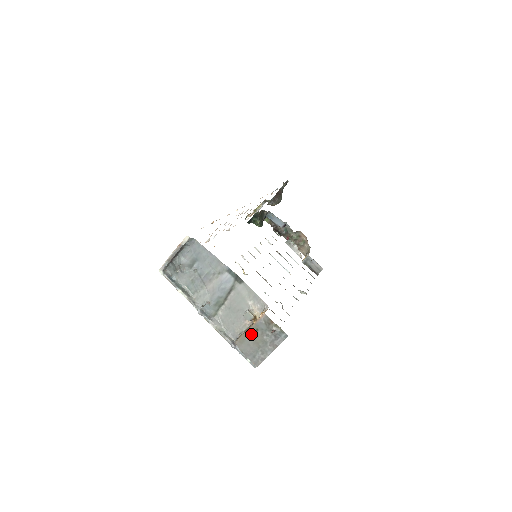
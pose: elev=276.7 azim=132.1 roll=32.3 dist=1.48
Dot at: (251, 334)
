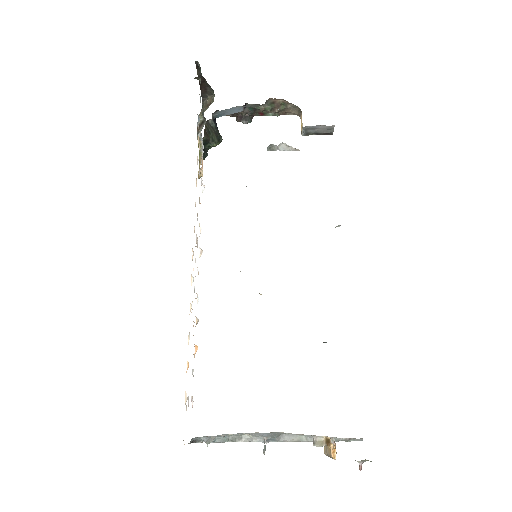
Dot at: occluded
